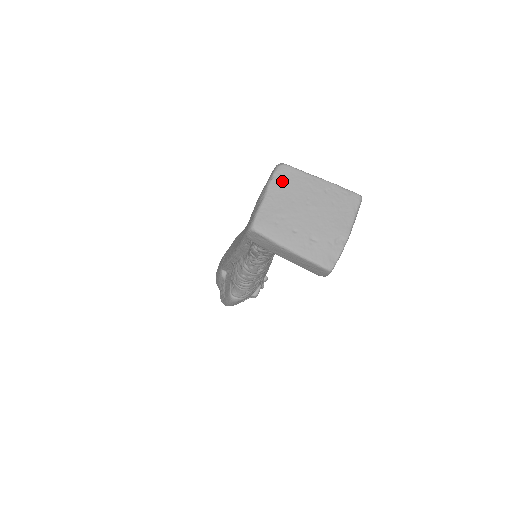
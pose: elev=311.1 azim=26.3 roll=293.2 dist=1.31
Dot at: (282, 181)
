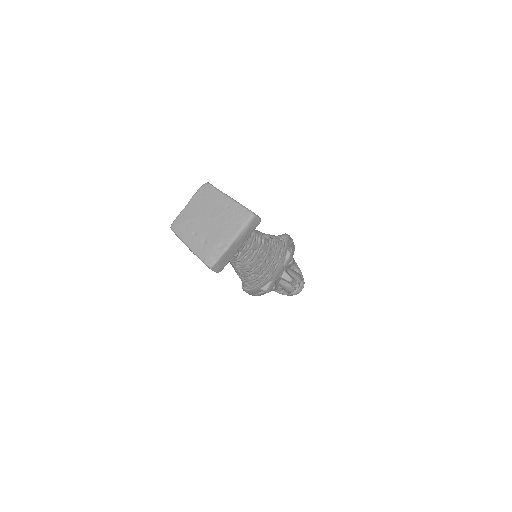
Dot at: (201, 196)
